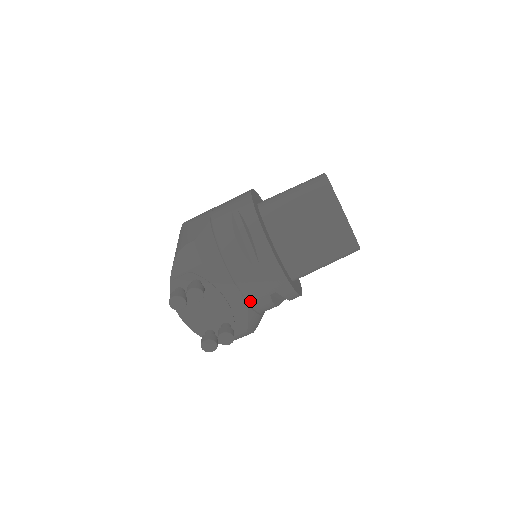
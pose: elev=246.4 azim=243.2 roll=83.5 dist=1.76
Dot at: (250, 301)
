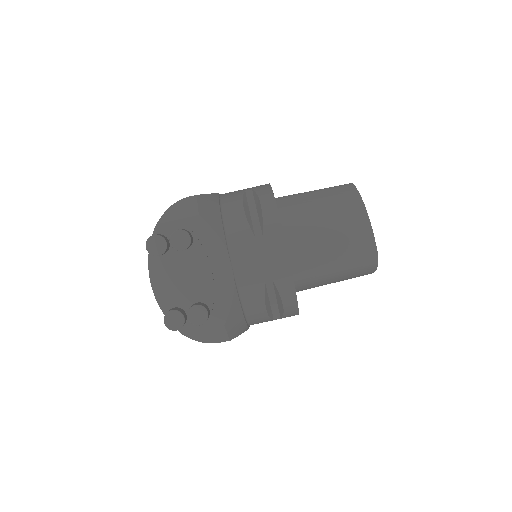
Dot at: (239, 284)
